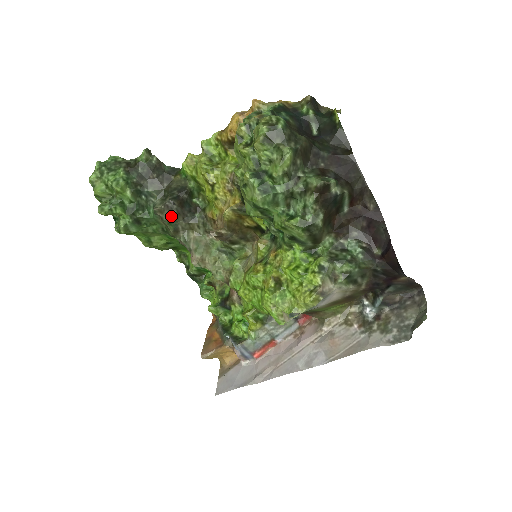
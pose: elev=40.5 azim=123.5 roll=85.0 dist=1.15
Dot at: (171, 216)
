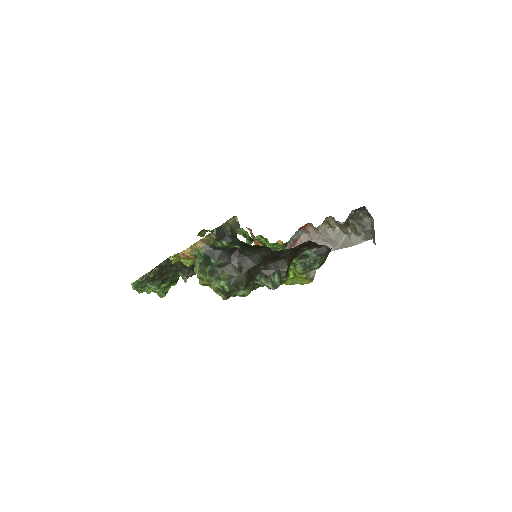
Dot at: occluded
